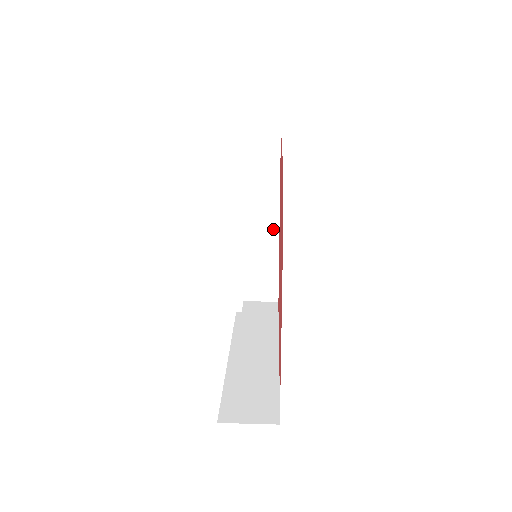
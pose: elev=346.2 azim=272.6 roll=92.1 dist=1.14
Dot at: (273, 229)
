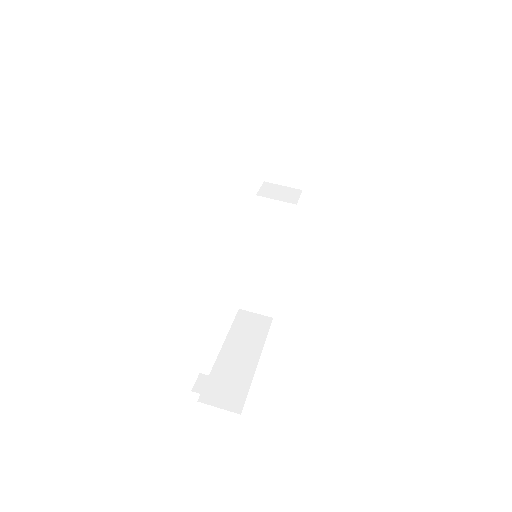
Dot at: occluded
